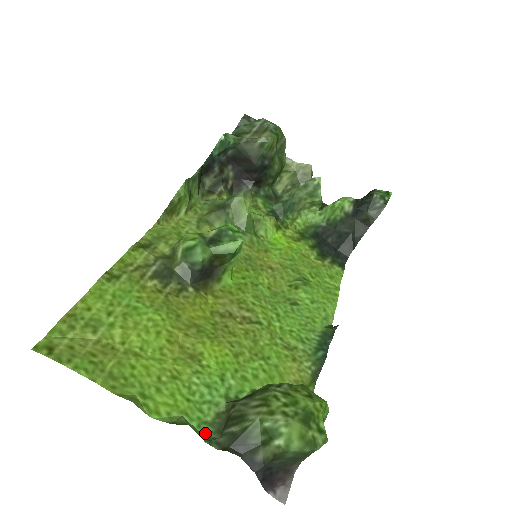
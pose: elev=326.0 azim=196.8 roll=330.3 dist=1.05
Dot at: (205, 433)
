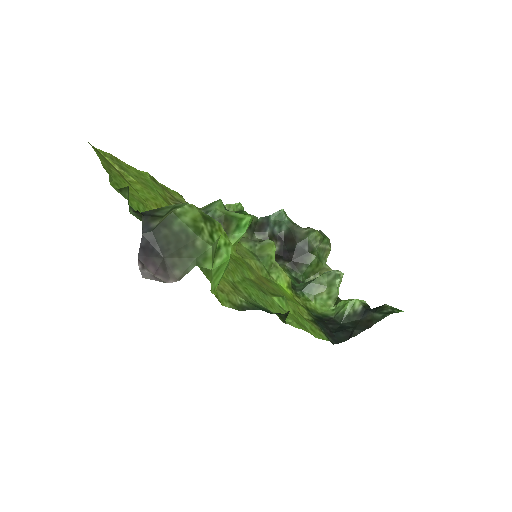
Dot at: (132, 214)
